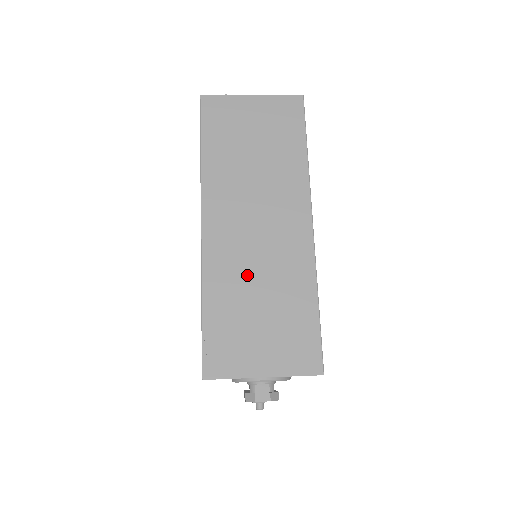
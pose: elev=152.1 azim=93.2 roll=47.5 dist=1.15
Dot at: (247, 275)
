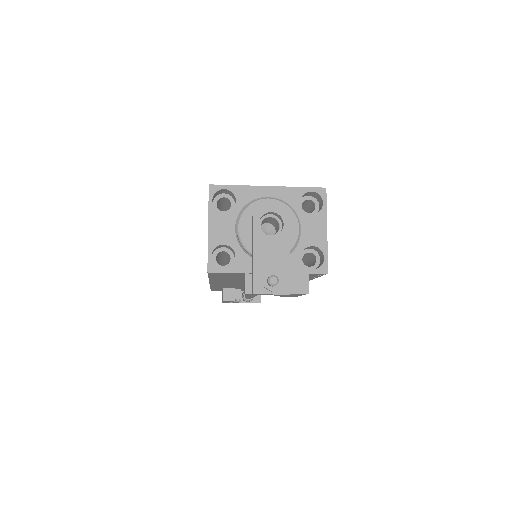
Dot at: occluded
